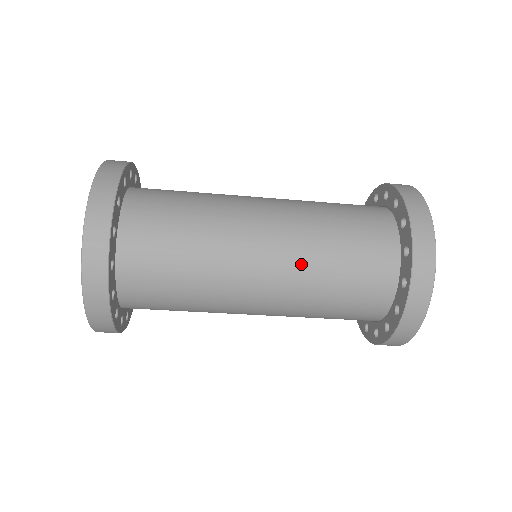
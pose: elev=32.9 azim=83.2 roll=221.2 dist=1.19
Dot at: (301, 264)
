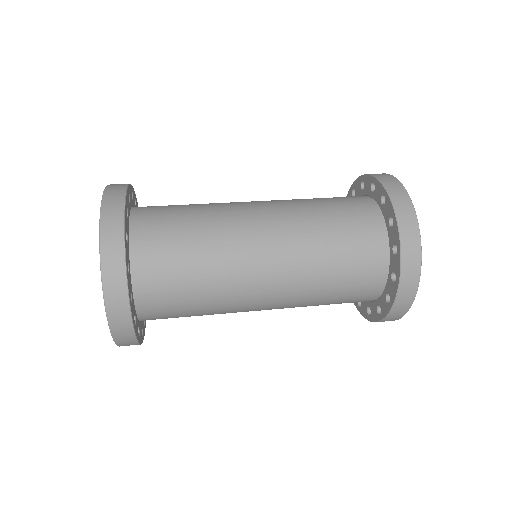
Dot at: (300, 291)
